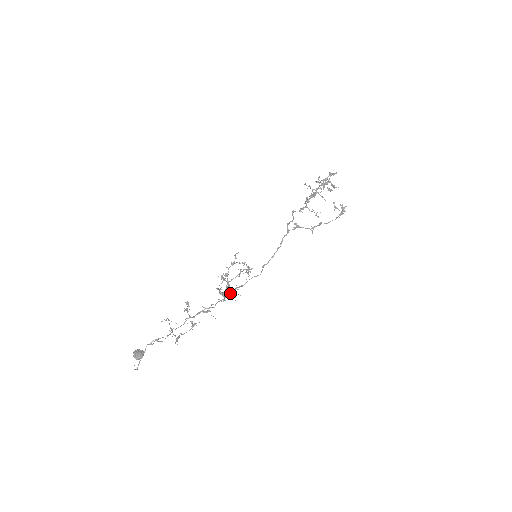
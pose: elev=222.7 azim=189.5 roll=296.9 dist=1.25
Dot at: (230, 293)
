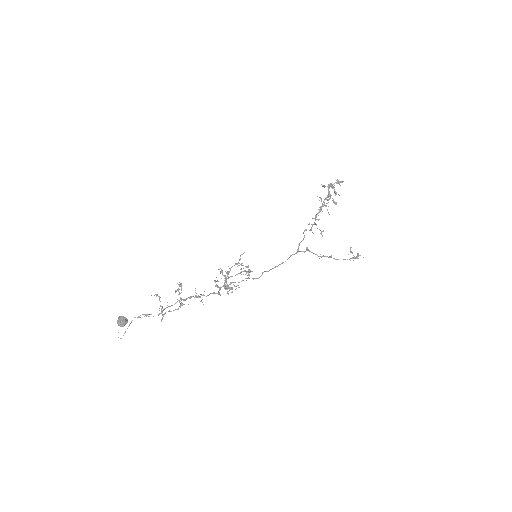
Dot at: (226, 289)
